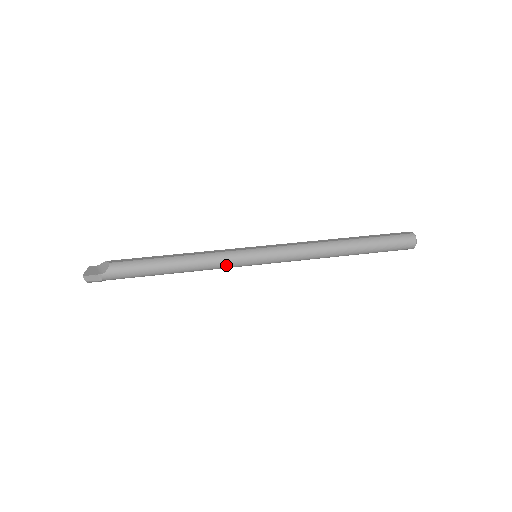
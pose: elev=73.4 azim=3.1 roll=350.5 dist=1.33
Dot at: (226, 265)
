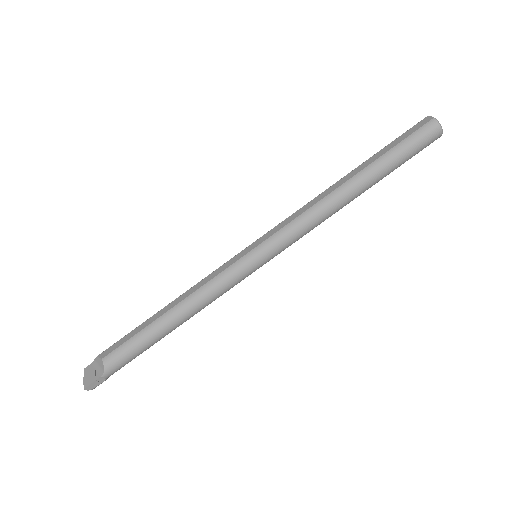
Dot at: (228, 288)
